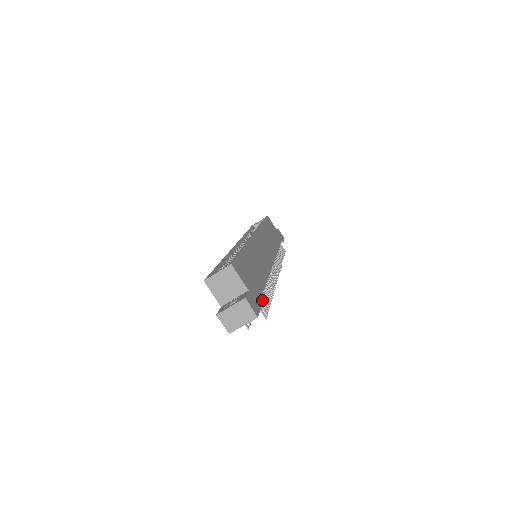
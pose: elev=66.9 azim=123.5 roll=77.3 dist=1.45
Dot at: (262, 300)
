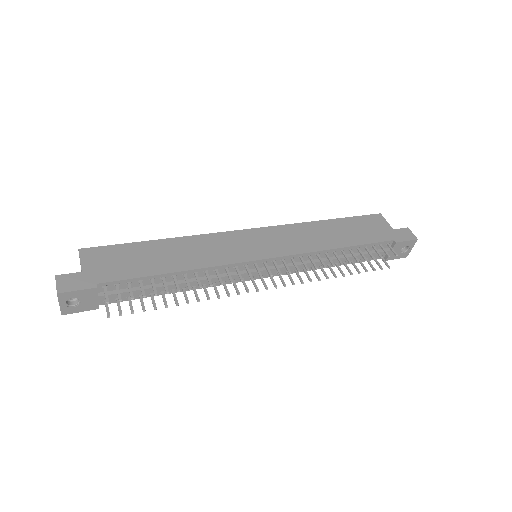
Dot at: (129, 287)
